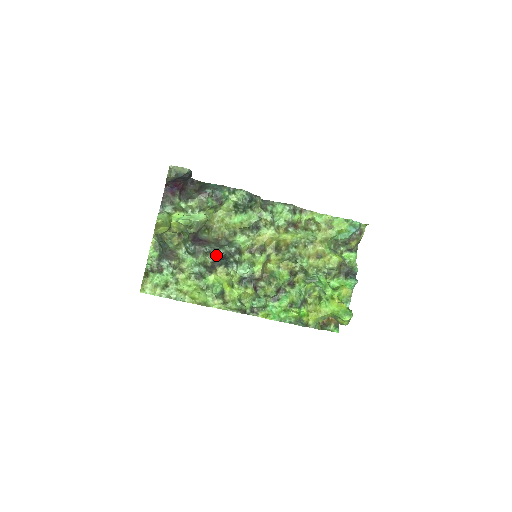
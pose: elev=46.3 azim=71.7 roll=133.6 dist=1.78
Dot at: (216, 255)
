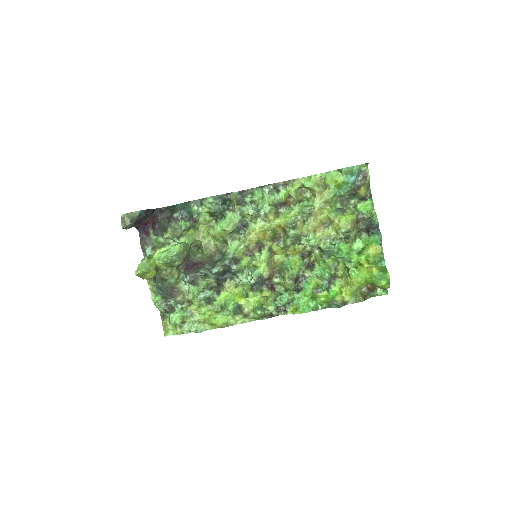
Dot at: (214, 274)
